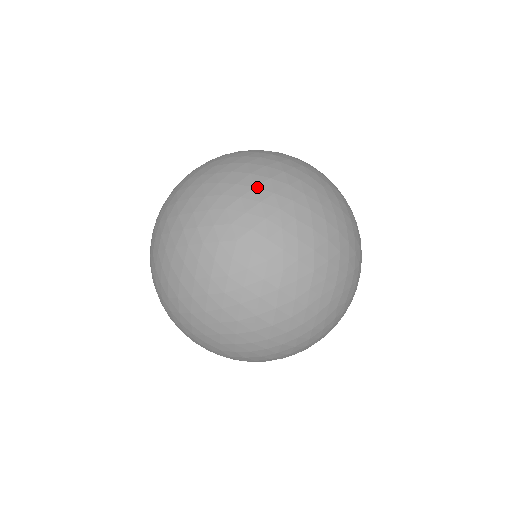
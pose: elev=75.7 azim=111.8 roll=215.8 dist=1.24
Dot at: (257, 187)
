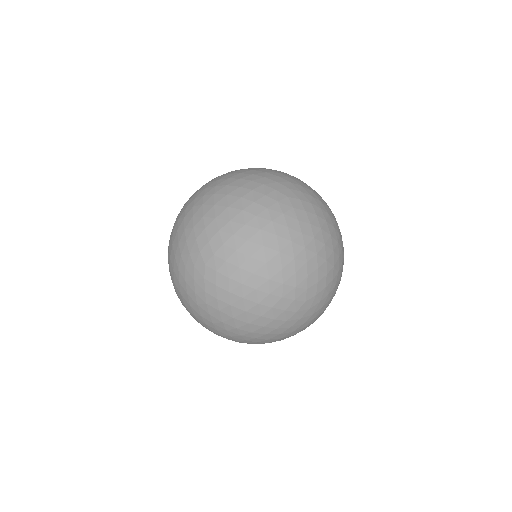
Dot at: (313, 191)
